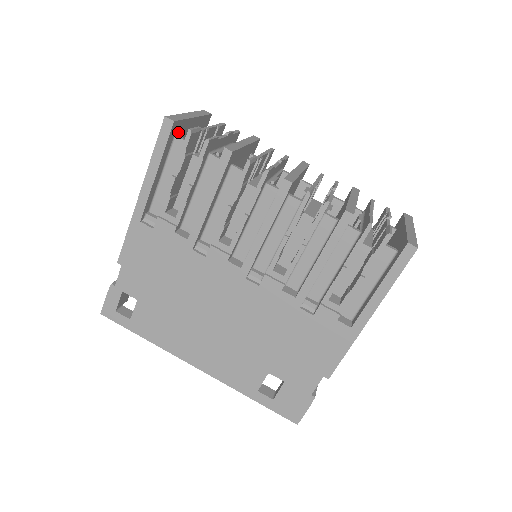
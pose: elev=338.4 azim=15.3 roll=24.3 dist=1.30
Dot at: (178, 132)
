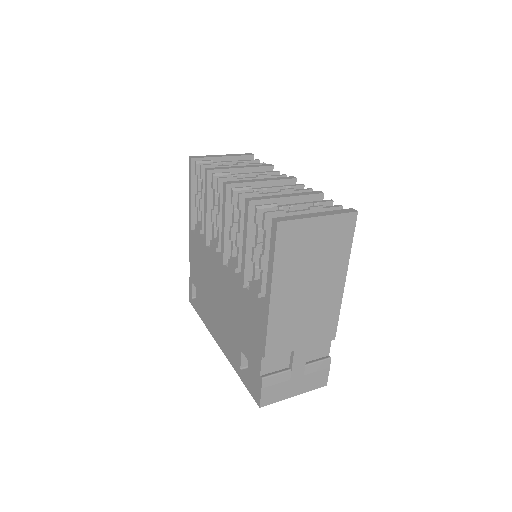
Dot at: occluded
